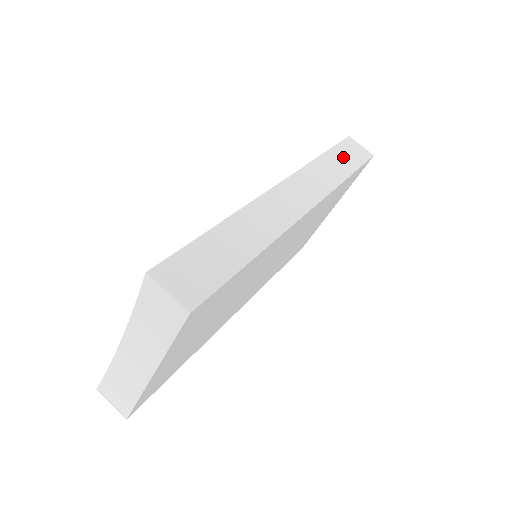
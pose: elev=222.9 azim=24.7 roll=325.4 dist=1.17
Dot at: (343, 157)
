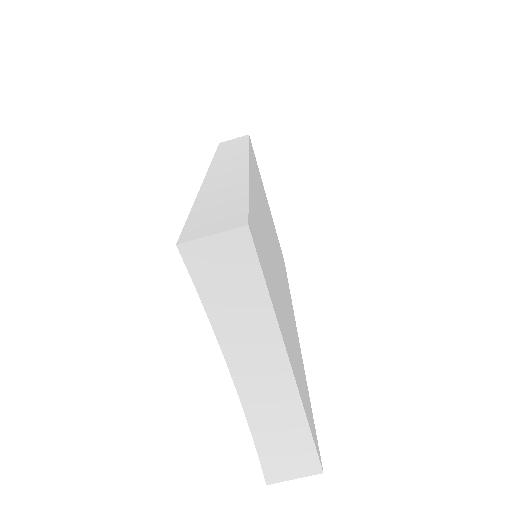
Dot at: (230, 146)
